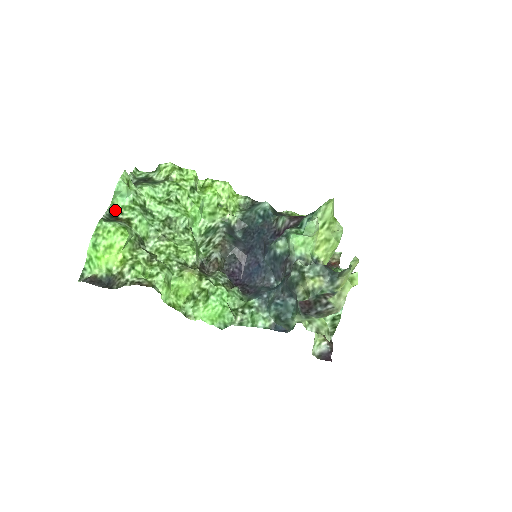
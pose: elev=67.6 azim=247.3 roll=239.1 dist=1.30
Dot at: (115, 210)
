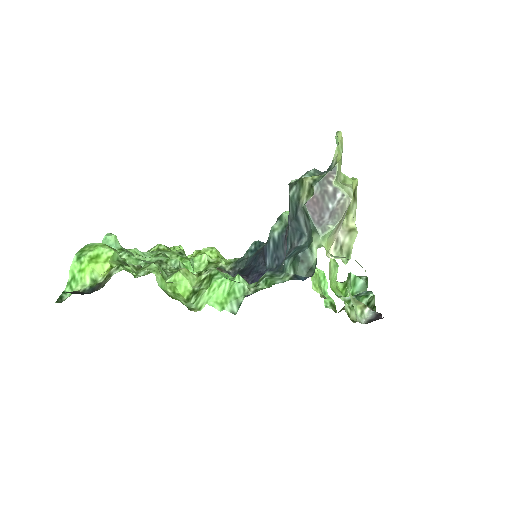
Dot at: occluded
